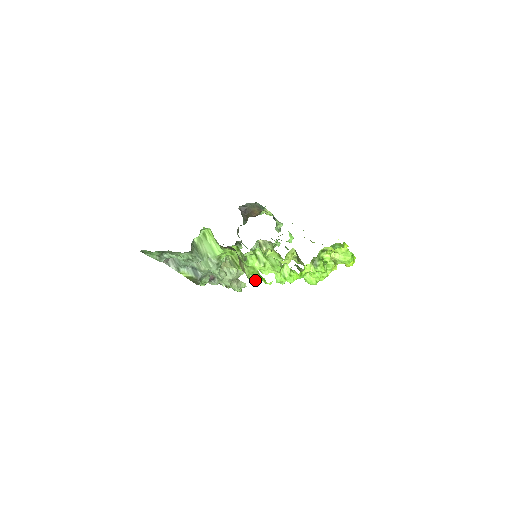
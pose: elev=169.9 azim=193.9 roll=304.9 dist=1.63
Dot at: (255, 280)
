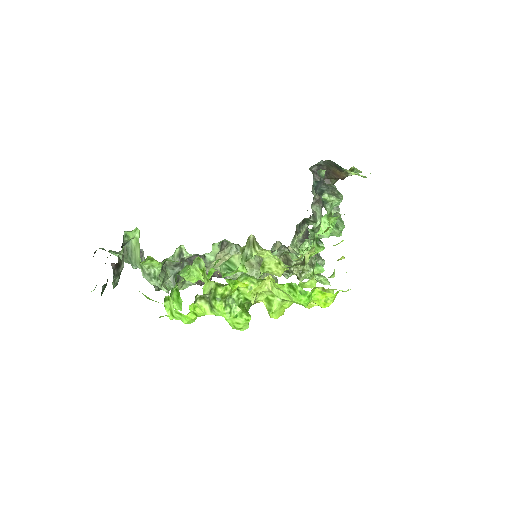
Dot at: occluded
